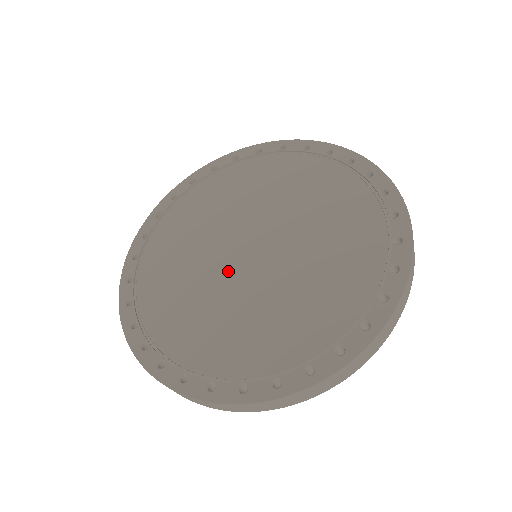
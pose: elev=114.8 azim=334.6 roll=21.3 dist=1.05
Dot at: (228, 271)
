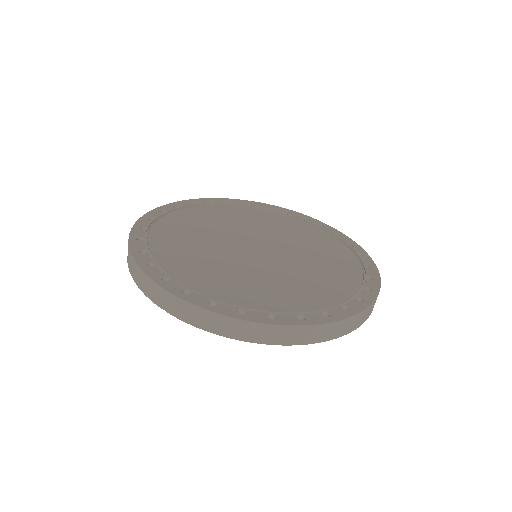
Dot at: (236, 251)
